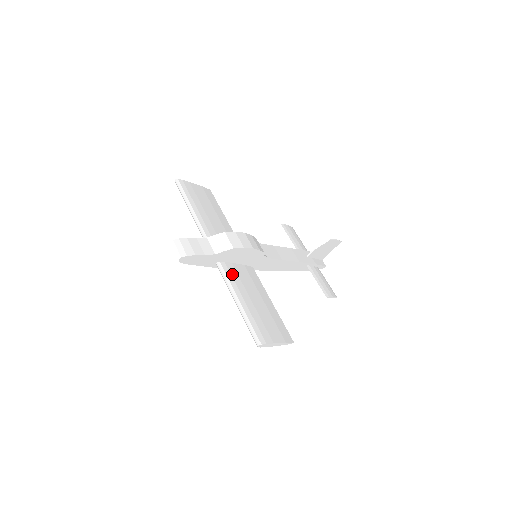
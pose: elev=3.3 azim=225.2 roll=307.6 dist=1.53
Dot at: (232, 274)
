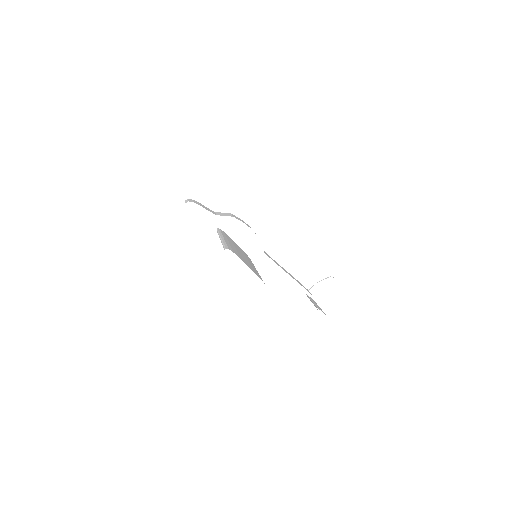
Dot at: (227, 236)
